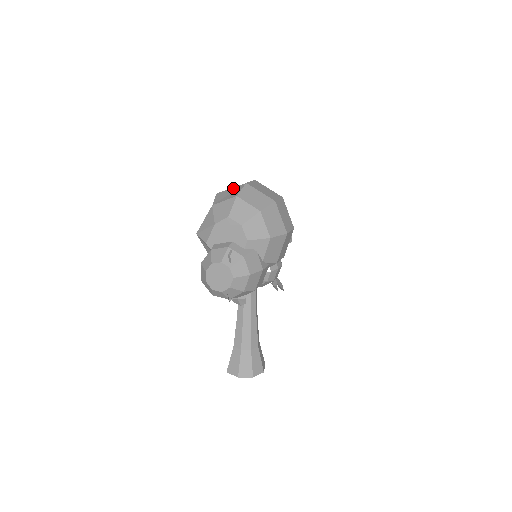
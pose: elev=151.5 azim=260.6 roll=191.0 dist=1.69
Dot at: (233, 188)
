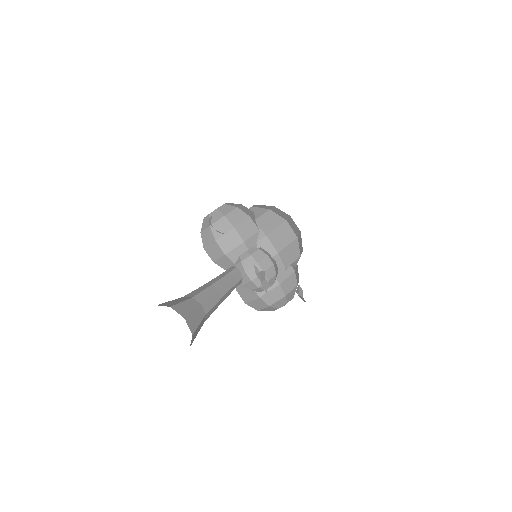
Dot at: occluded
